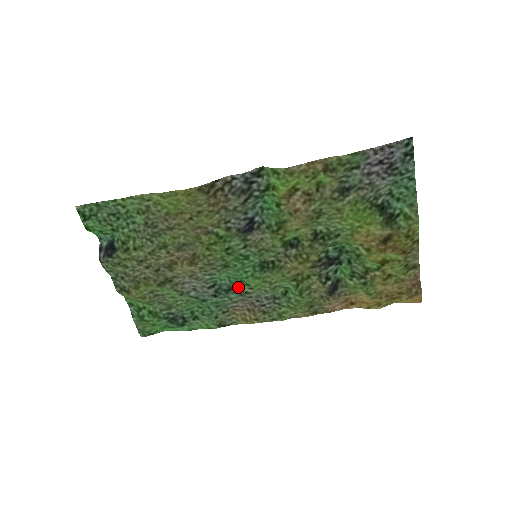
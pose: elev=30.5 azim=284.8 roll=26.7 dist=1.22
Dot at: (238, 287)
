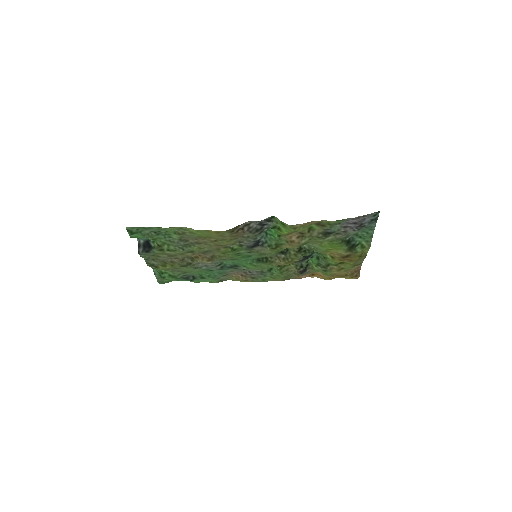
Dot at: (238, 266)
